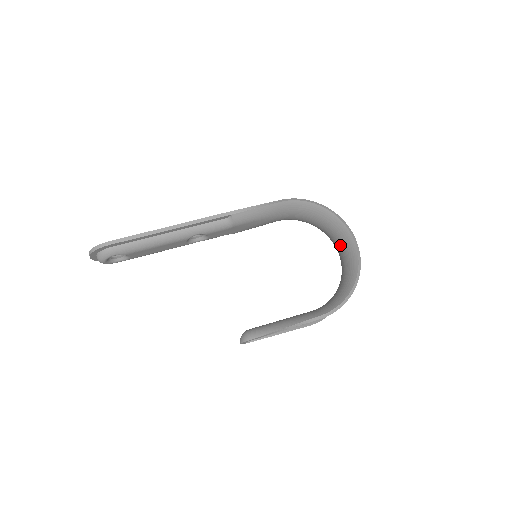
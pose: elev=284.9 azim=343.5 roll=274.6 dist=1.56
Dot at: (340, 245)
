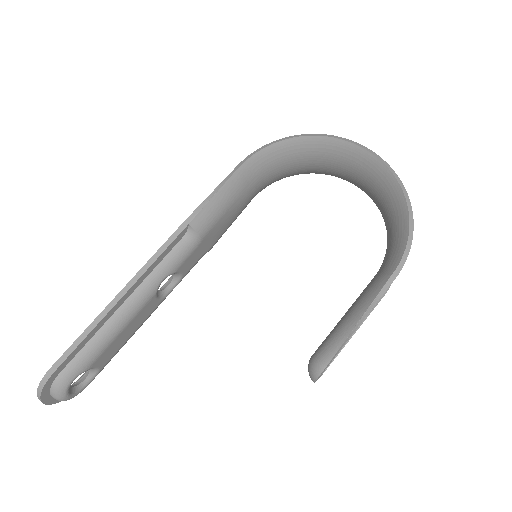
Dot at: (350, 170)
